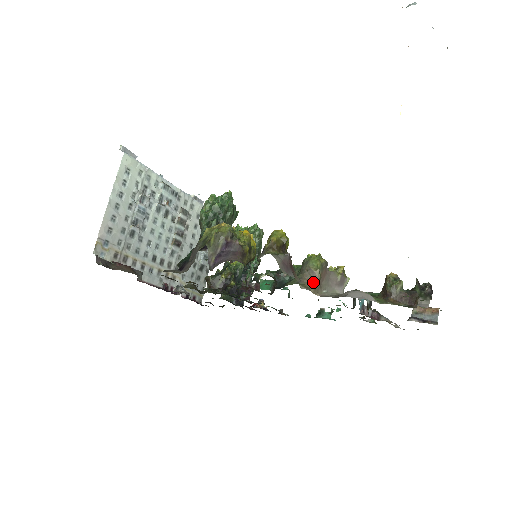
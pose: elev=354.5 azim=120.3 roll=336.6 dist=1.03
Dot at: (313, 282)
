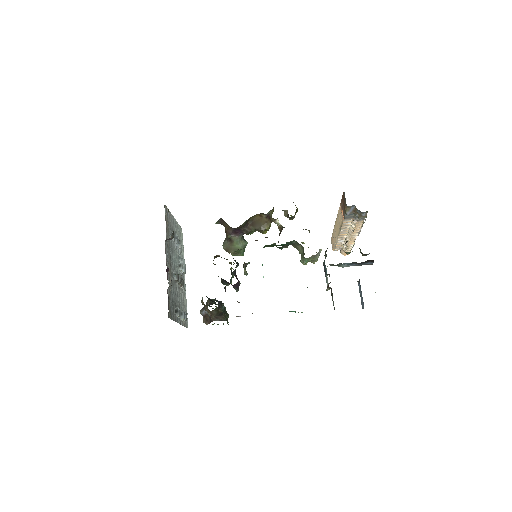
Dot at: (306, 229)
